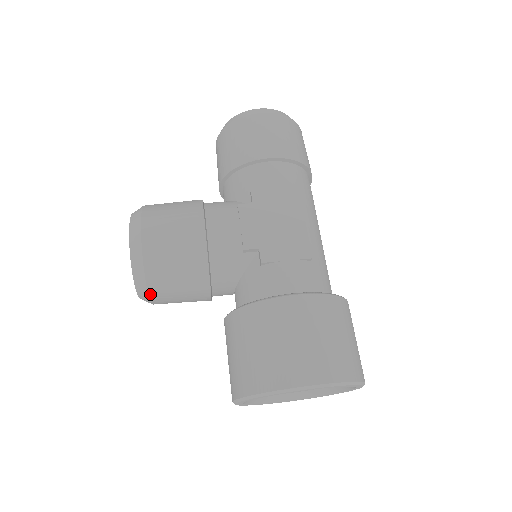
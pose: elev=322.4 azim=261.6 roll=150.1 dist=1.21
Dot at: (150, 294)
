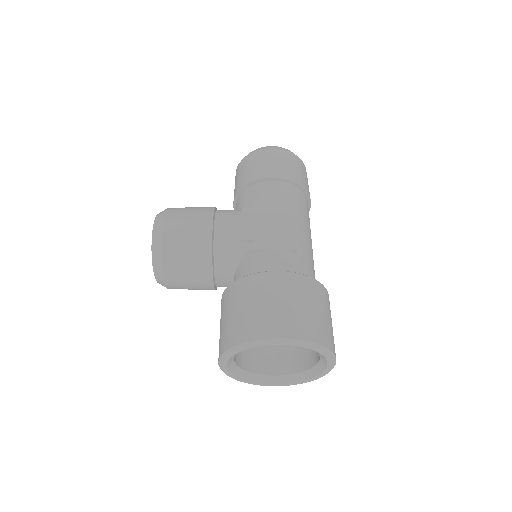
Dot at: (164, 272)
